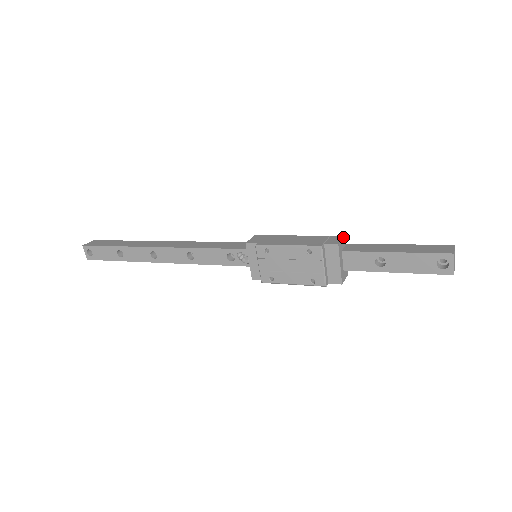
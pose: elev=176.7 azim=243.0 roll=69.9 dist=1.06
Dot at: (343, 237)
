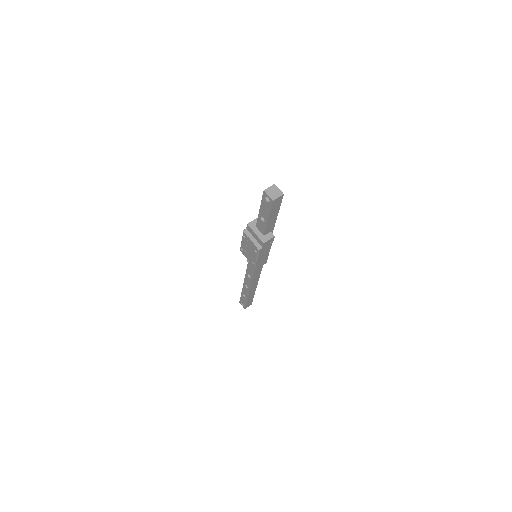
Dot at: (256, 218)
